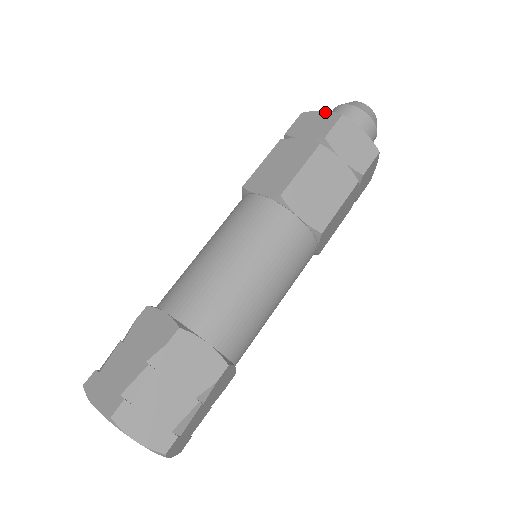
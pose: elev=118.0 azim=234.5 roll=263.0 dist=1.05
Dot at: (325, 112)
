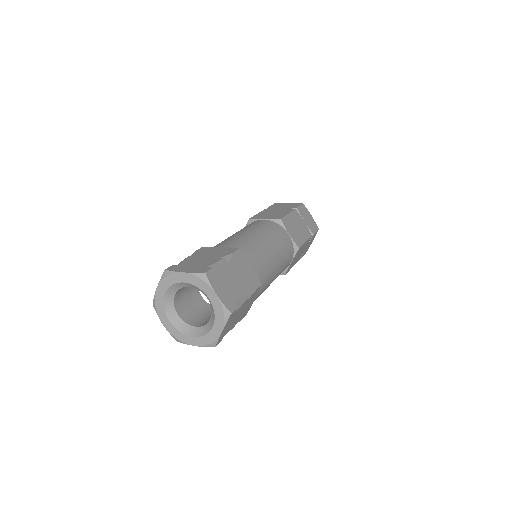
Dot at: (291, 203)
